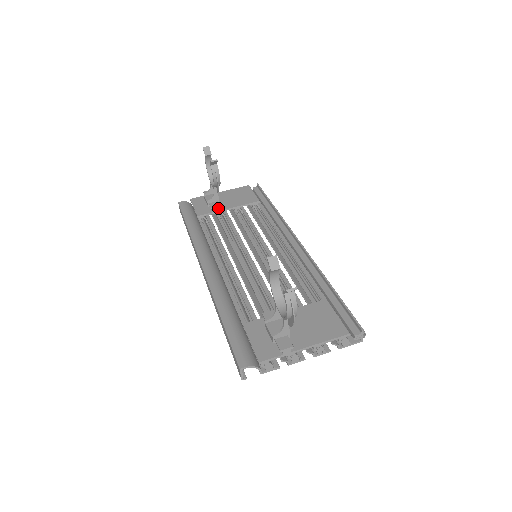
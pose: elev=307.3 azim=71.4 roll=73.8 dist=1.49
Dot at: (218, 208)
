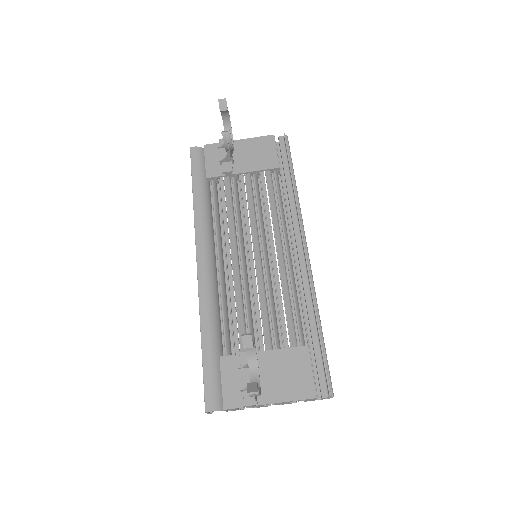
Dot at: (230, 172)
